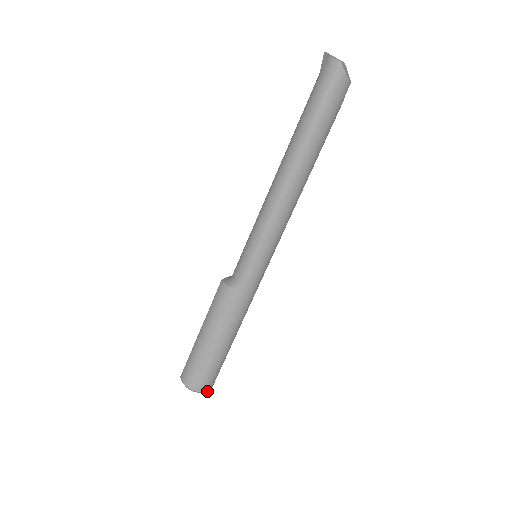
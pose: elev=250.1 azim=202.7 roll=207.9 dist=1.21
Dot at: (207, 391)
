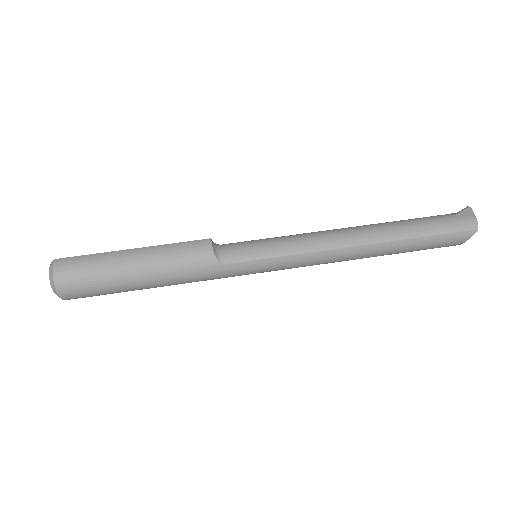
Dot at: (63, 299)
